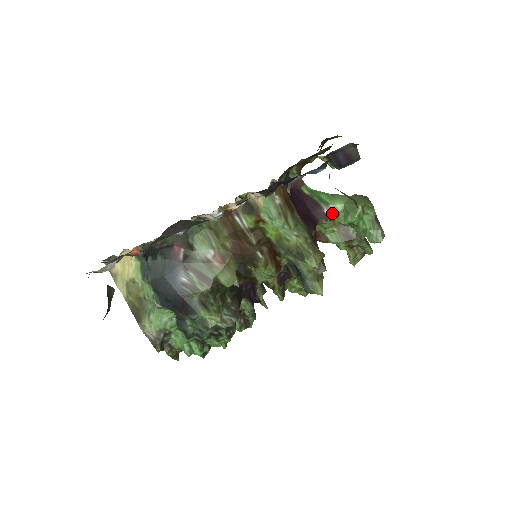
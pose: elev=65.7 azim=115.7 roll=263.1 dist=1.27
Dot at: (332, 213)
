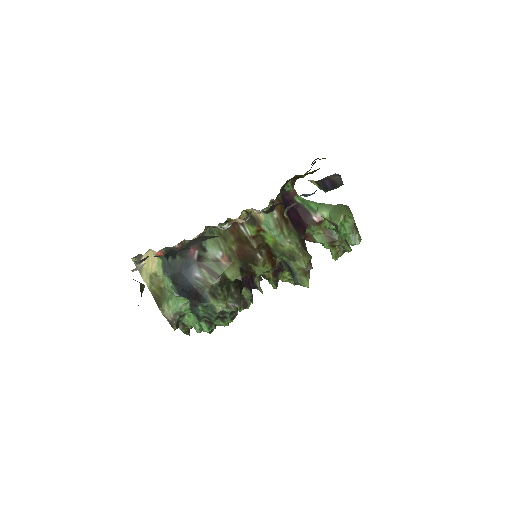
Dot at: (319, 219)
